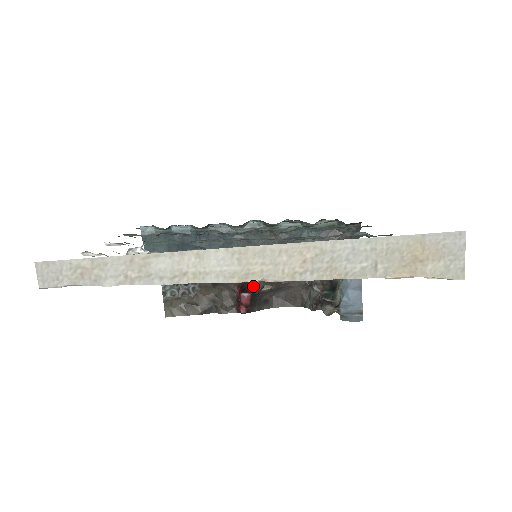
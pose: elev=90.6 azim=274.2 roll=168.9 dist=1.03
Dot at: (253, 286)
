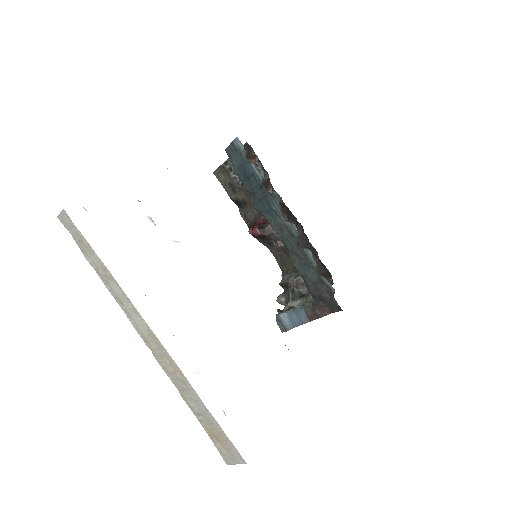
Dot at: (269, 233)
